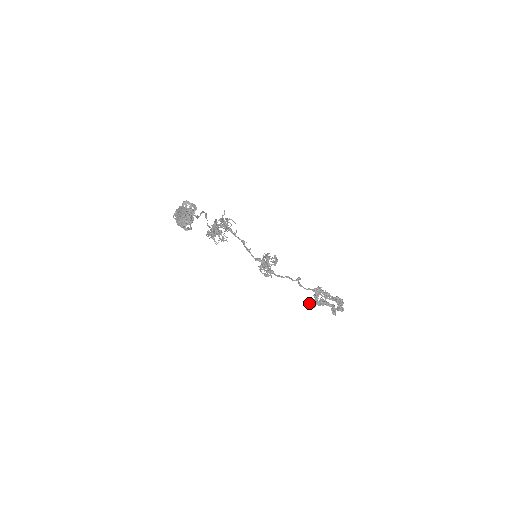
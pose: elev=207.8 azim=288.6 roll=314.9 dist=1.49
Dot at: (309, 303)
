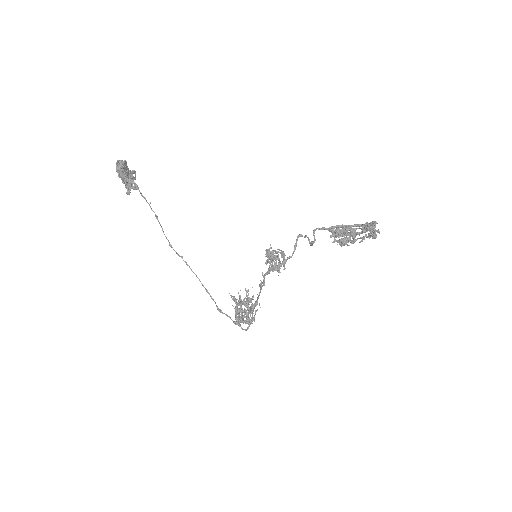
Dot at: occluded
